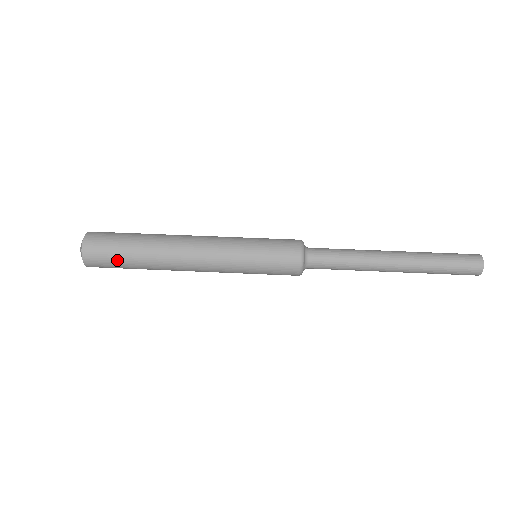
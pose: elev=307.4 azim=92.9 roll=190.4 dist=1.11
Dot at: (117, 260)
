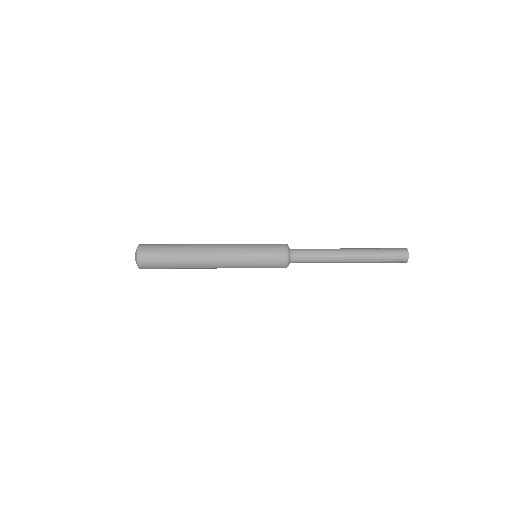
Dot at: (161, 264)
